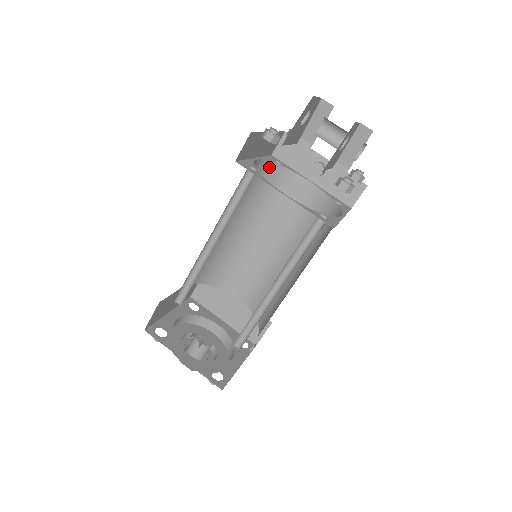
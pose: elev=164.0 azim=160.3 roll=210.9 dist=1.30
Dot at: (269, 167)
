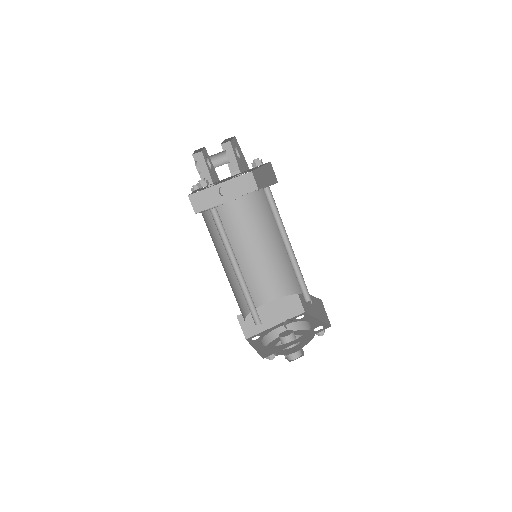
Dot at: (205, 215)
